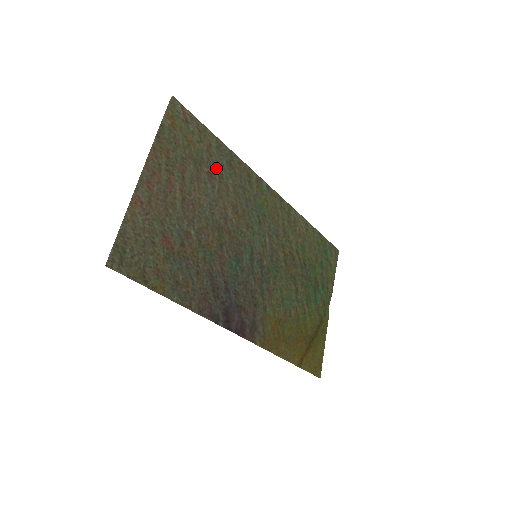
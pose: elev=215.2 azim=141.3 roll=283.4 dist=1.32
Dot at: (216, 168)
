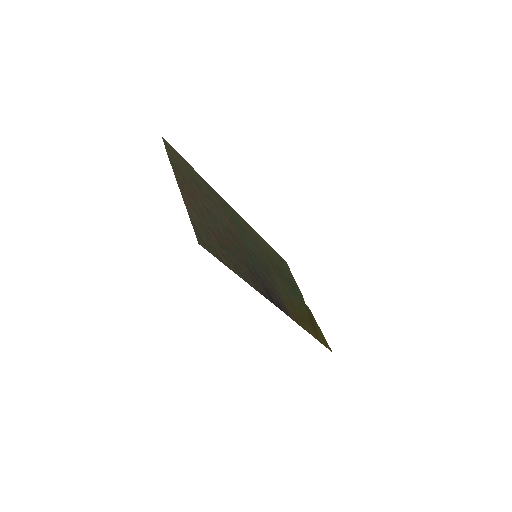
Dot at: (206, 191)
